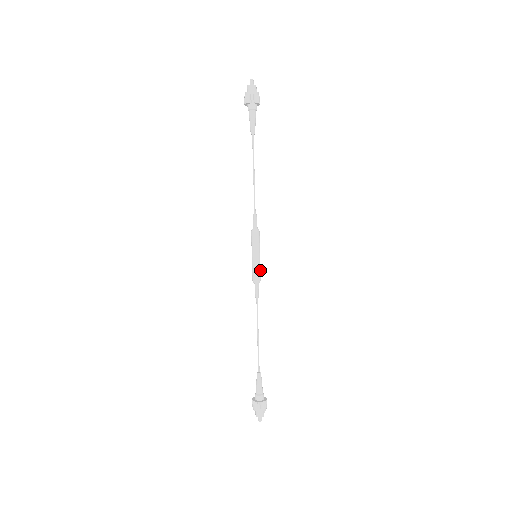
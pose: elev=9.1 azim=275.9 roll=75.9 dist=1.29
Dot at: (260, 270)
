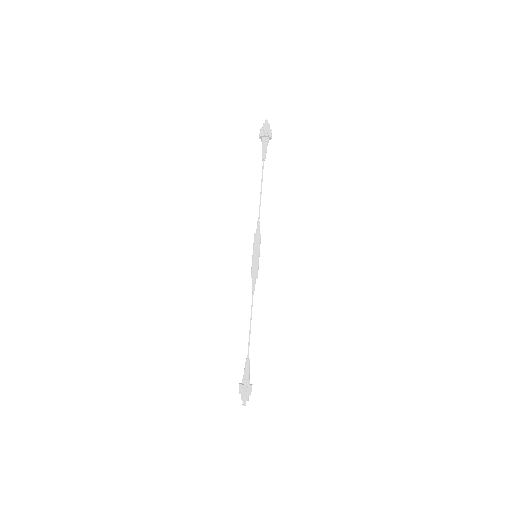
Dot at: (258, 268)
